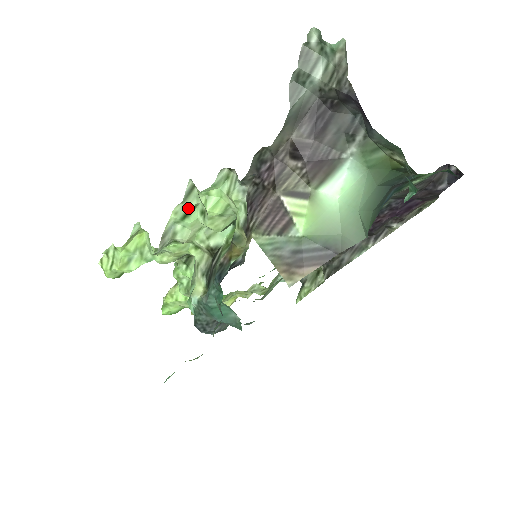
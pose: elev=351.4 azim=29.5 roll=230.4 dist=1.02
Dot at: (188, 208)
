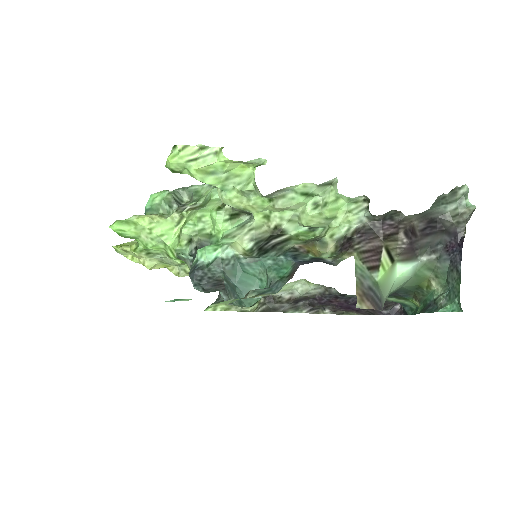
Dot at: (313, 192)
